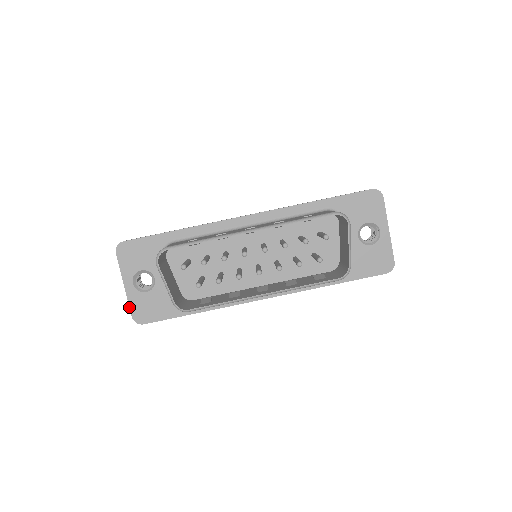
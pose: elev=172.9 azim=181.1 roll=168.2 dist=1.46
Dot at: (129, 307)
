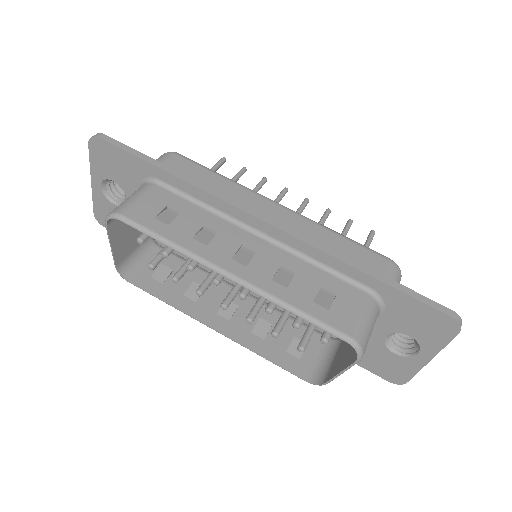
Dot at: occluded
